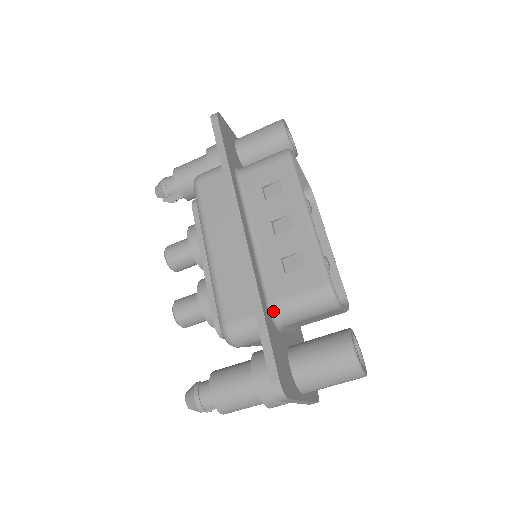
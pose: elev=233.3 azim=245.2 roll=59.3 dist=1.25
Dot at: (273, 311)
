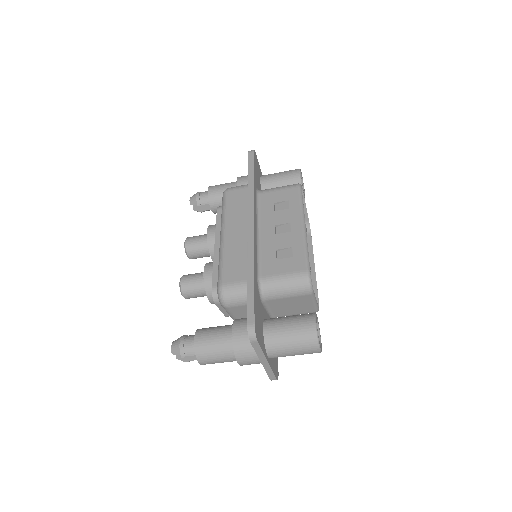
Dot at: (261, 283)
